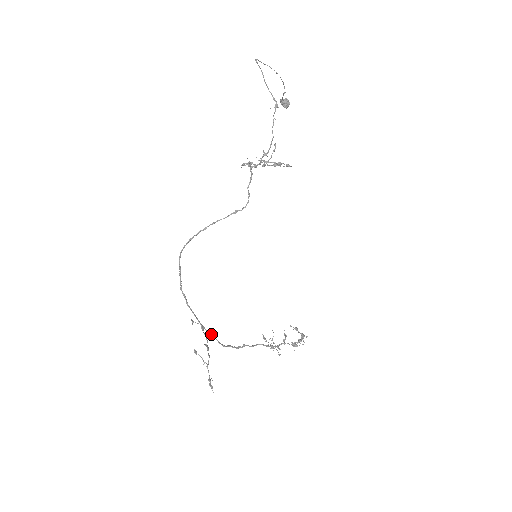
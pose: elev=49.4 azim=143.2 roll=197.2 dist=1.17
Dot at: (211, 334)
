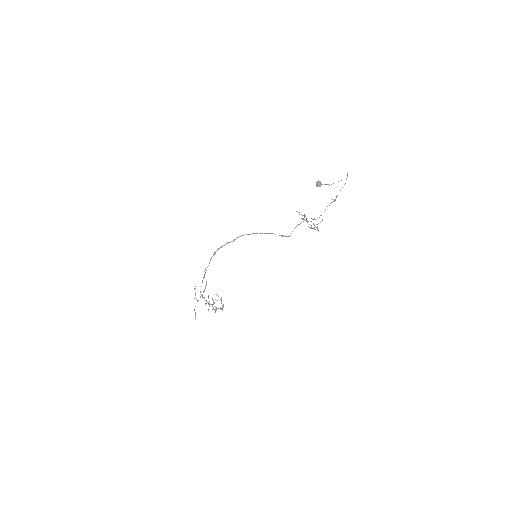
Dot at: occluded
